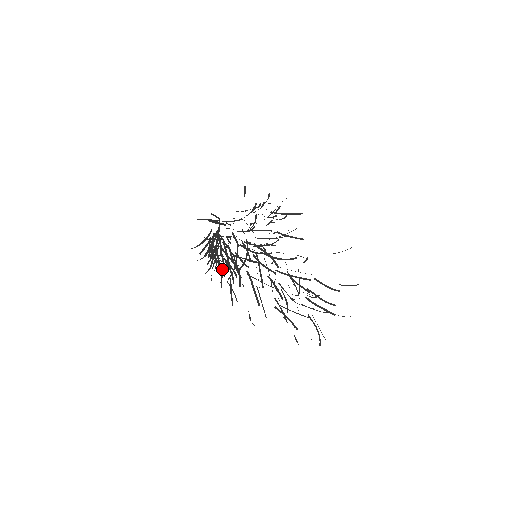
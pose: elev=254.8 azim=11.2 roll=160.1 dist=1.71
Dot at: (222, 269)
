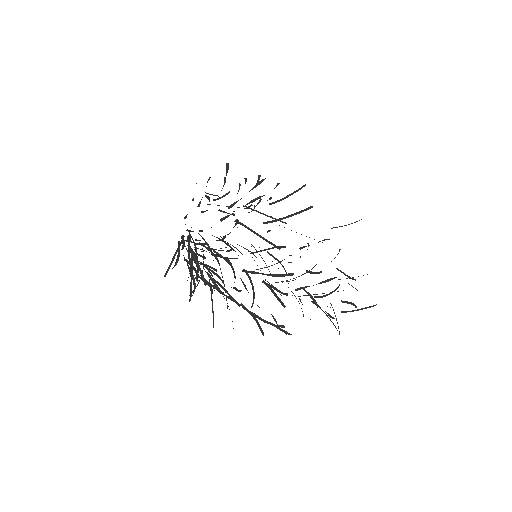
Dot at: (215, 273)
